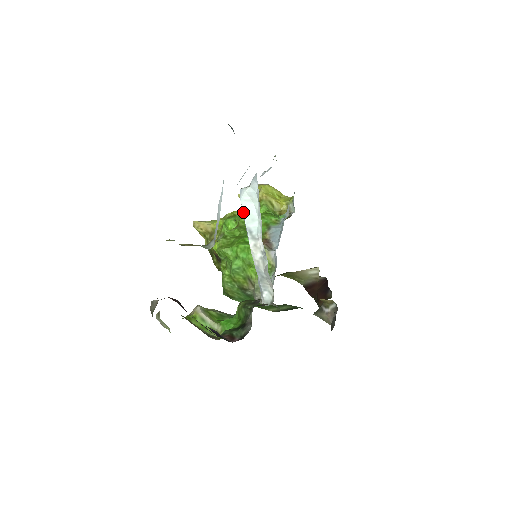
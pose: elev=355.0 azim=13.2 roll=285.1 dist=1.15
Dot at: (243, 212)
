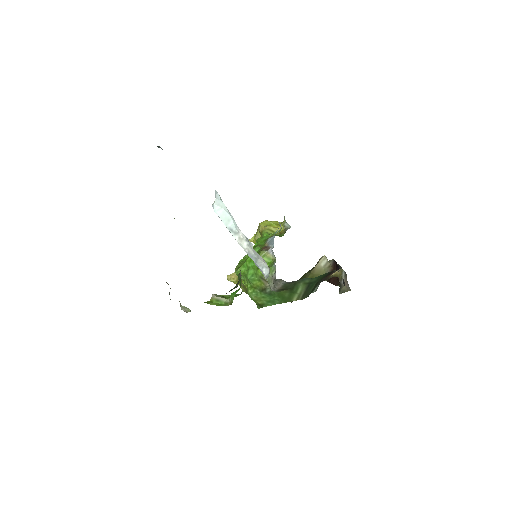
Dot at: occluded
